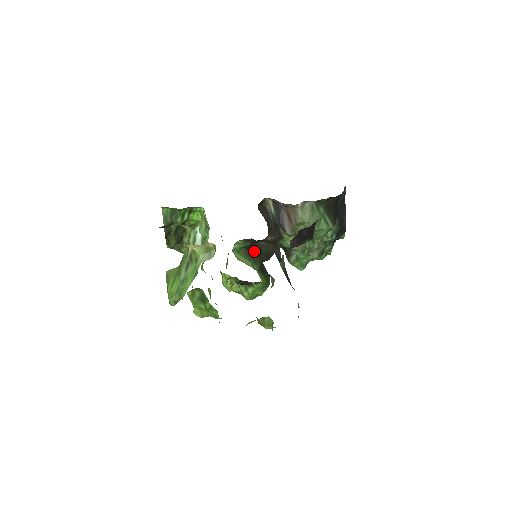
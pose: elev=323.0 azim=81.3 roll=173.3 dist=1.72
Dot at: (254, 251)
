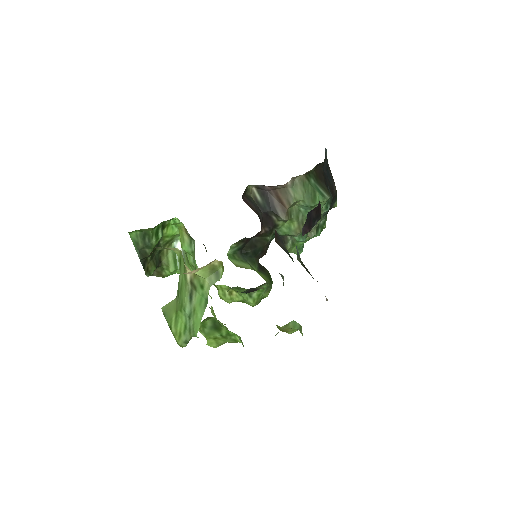
Dot at: (249, 250)
